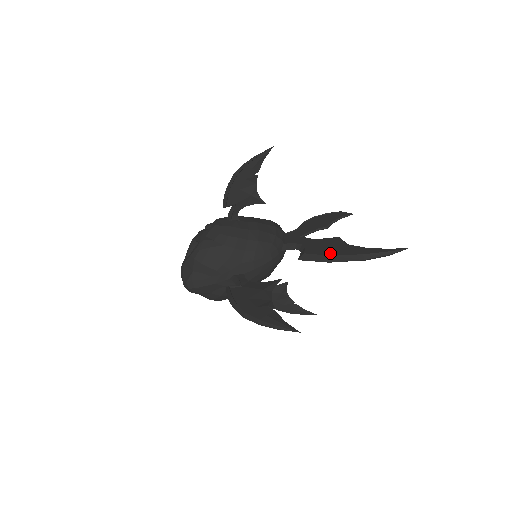
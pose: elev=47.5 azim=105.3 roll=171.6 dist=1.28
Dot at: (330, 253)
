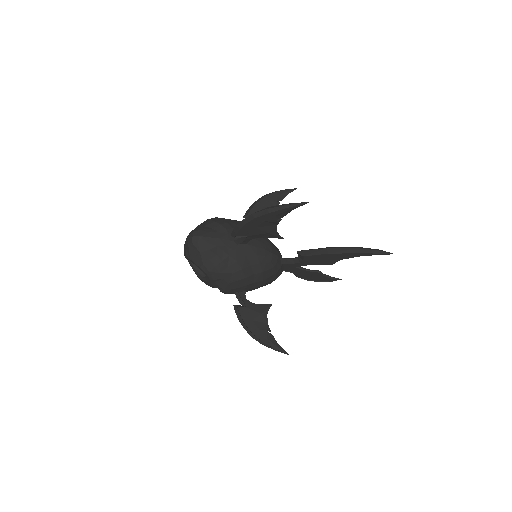
Dot at: occluded
